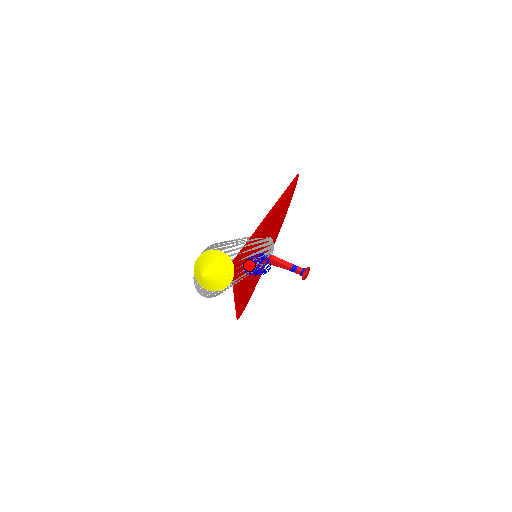
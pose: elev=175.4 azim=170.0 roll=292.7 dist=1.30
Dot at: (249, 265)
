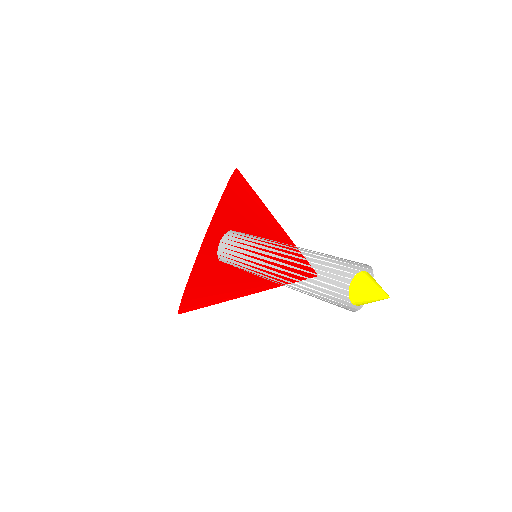
Dot at: occluded
